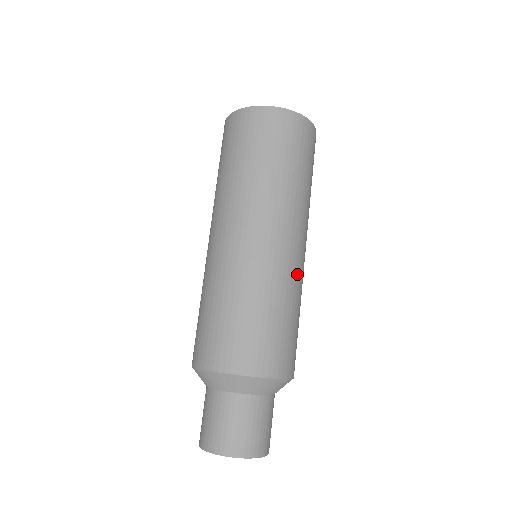
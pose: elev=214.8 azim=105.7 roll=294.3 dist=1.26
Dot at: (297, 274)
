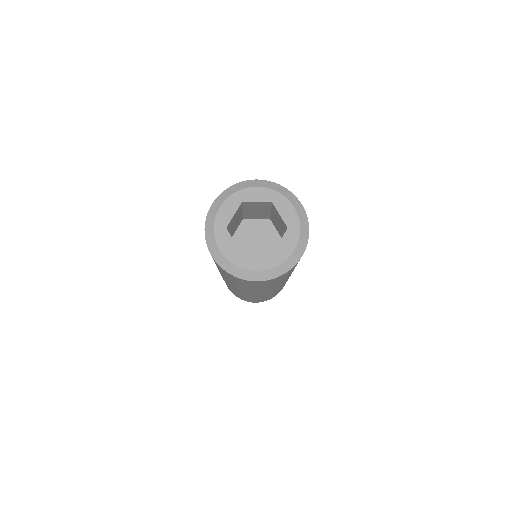
Dot at: occluded
